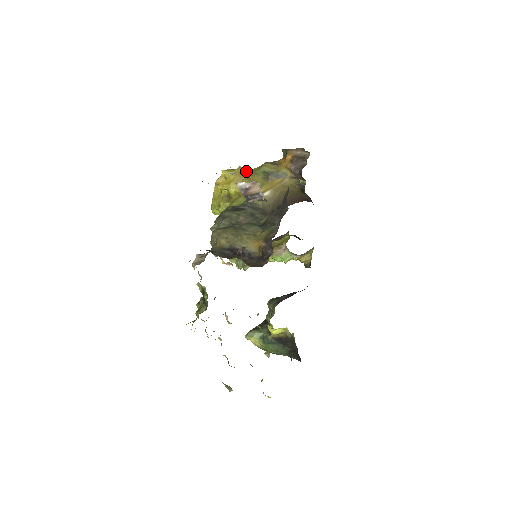
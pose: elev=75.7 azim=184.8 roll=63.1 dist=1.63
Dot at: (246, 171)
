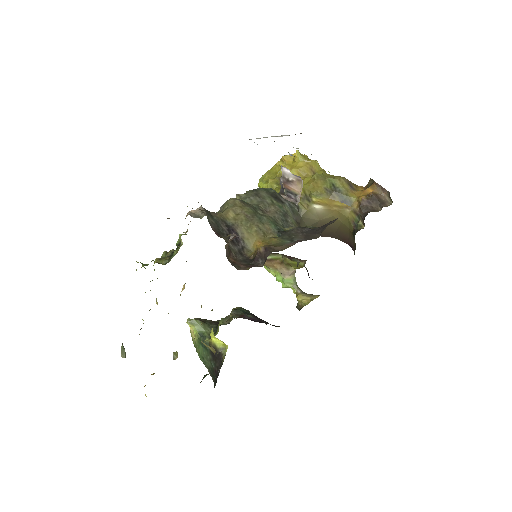
Dot at: (318, 170)
